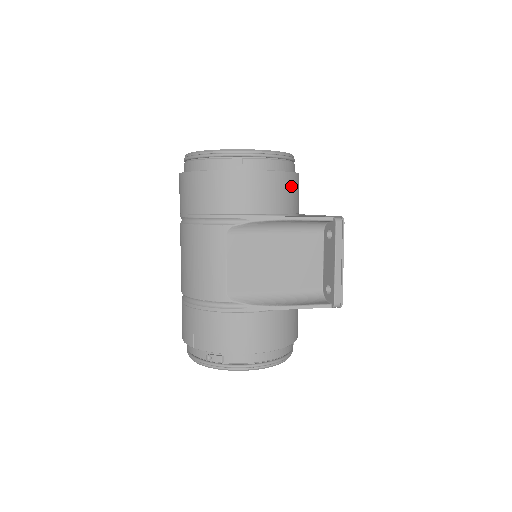
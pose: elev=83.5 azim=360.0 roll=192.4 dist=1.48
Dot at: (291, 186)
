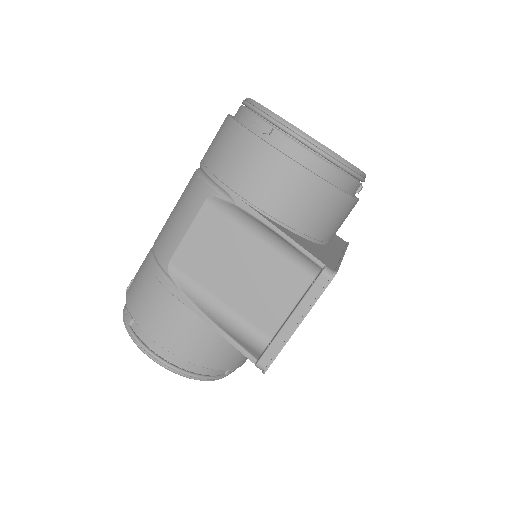
Dot at: (317, 199)
